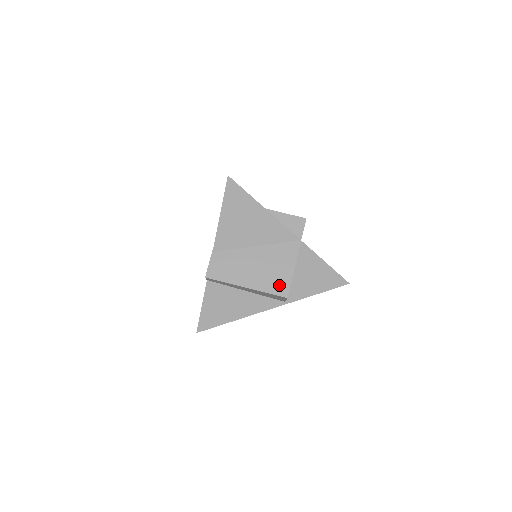
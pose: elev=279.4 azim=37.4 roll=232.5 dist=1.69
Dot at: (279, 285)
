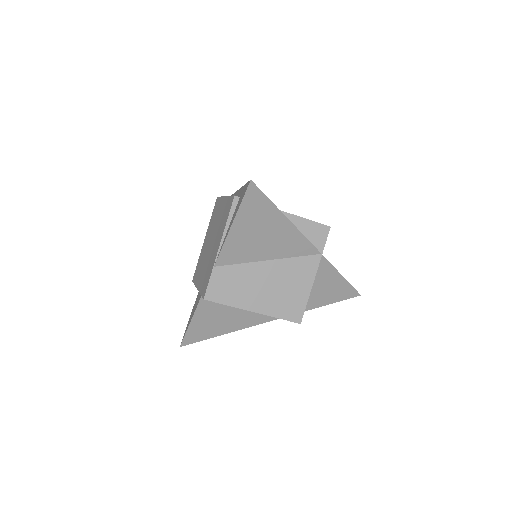
Dot at: (292, 309)
